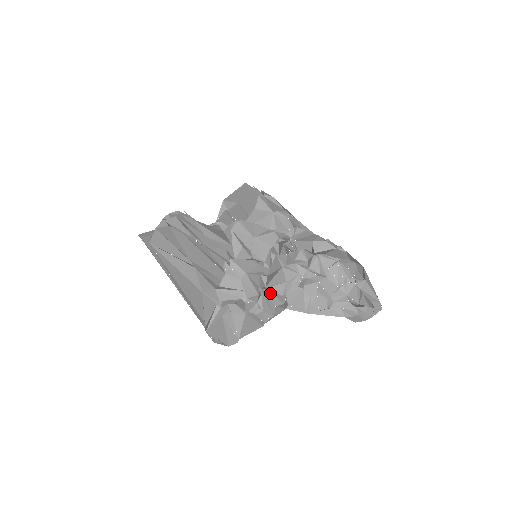
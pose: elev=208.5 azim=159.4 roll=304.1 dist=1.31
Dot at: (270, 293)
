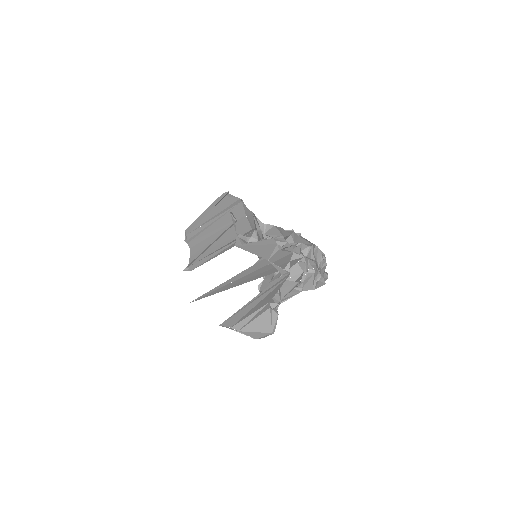
Dot at: (297, 284)
